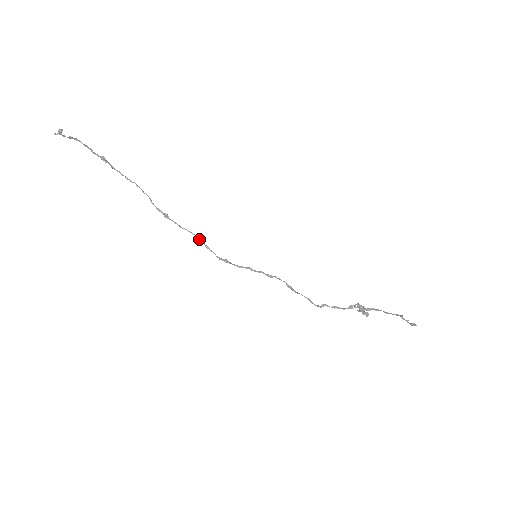
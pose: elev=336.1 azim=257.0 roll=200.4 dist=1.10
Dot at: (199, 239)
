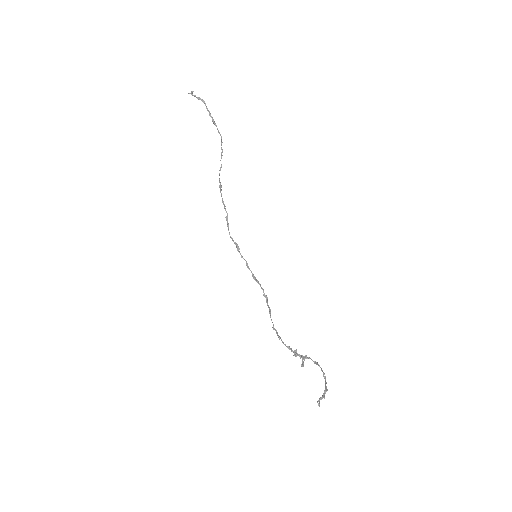
Dot at: (227, 218)
